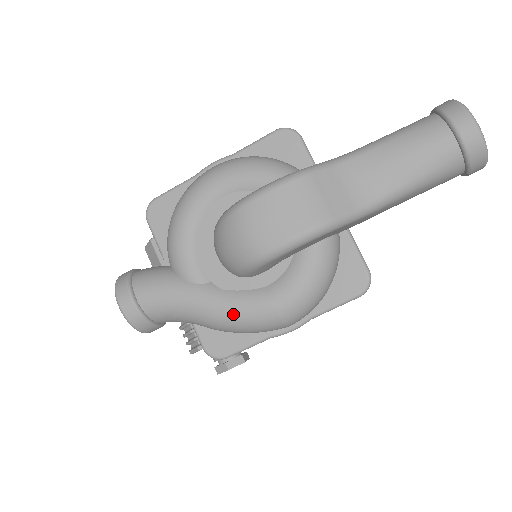
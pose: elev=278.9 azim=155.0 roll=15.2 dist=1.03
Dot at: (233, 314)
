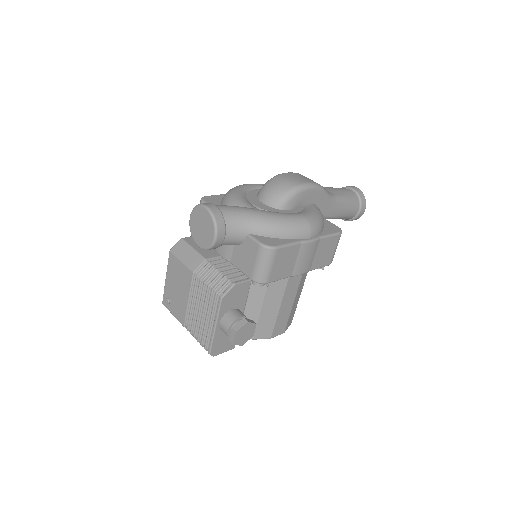
Dot at: (282, 217)
